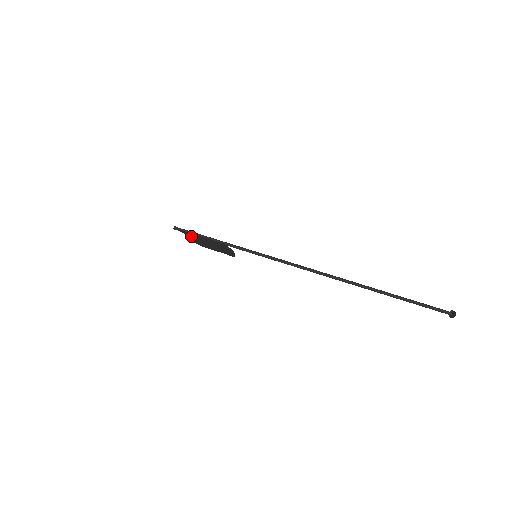
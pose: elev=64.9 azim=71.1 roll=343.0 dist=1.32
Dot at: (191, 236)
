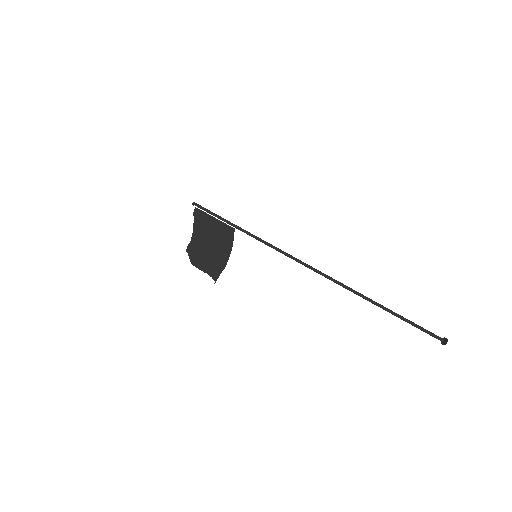
Dot at: (199, 227)
